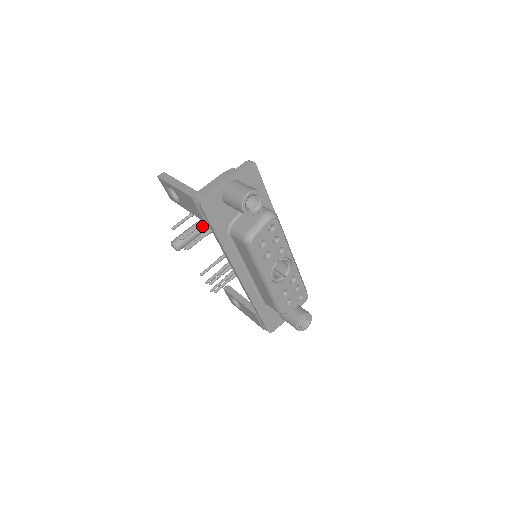
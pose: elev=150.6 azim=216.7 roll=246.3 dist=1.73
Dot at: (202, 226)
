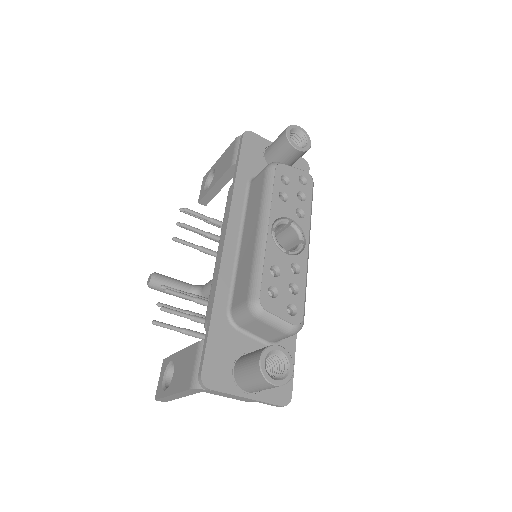
Dot at: (196, 286)
